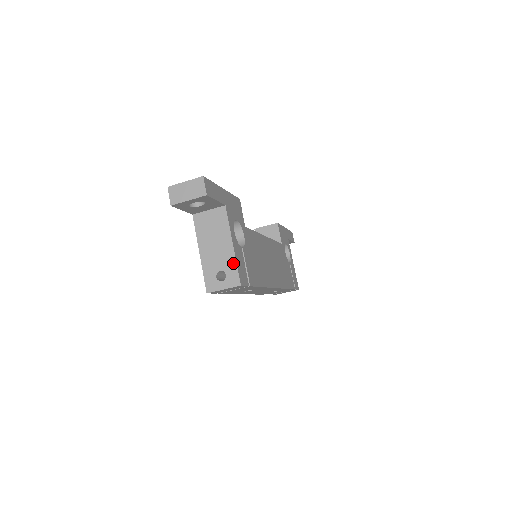
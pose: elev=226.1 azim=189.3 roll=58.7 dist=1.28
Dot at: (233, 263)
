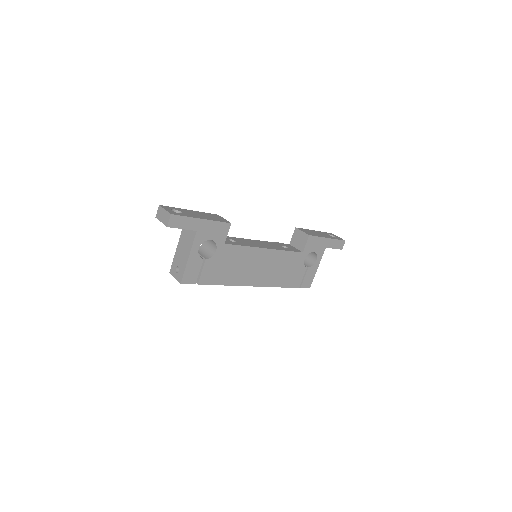
Dot at: (184, 268)
